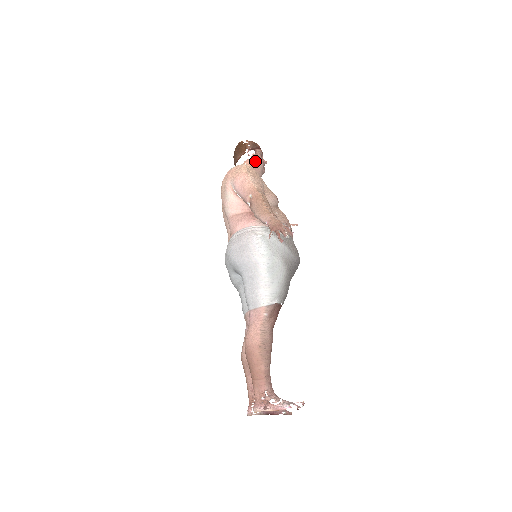
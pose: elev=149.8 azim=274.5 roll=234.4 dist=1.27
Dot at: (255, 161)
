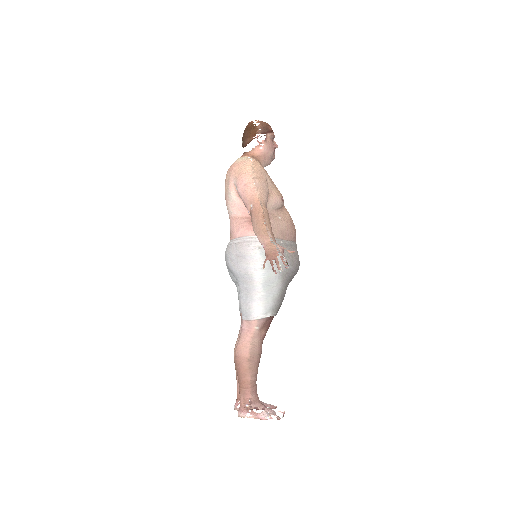
Dot at: (264, 149)
